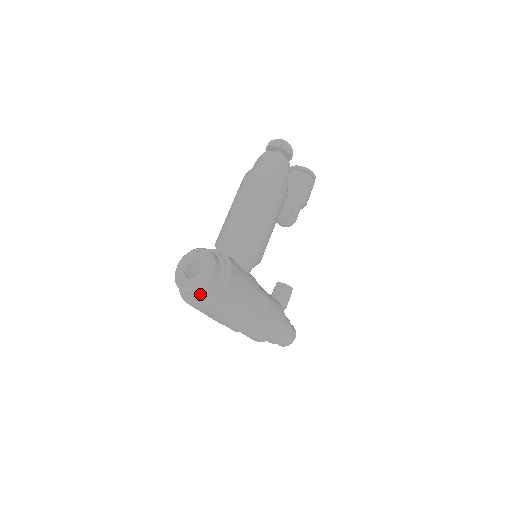
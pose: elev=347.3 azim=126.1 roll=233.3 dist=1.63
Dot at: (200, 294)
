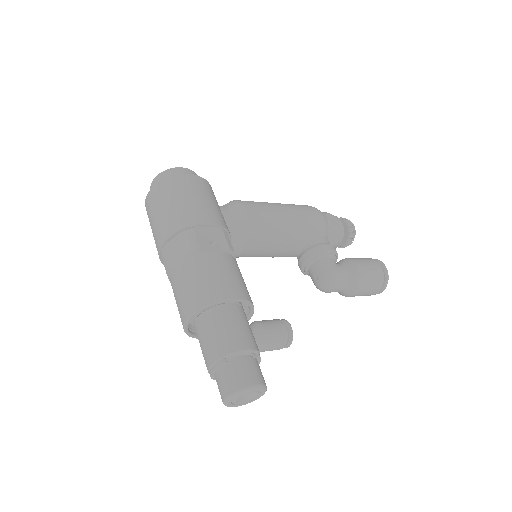
Dot at: occluded
